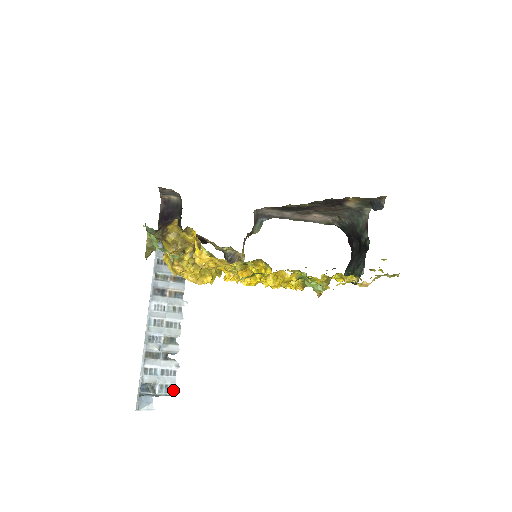
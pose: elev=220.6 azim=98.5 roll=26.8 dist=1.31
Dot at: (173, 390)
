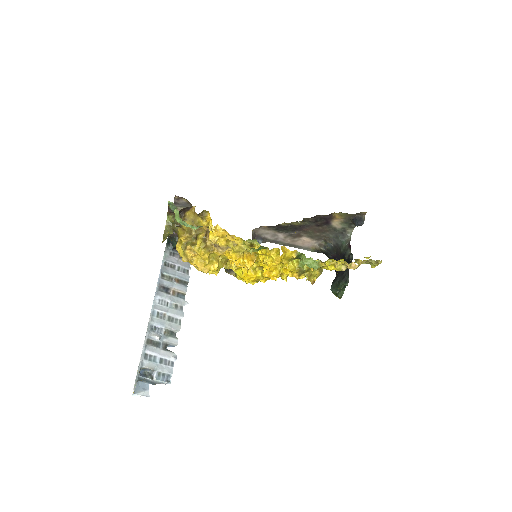
Dot at: (170, 380)
